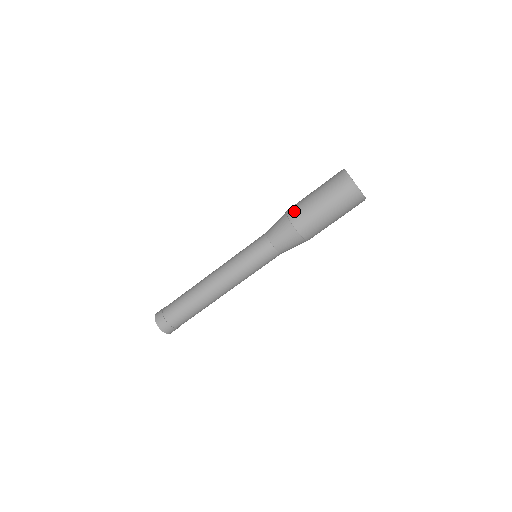
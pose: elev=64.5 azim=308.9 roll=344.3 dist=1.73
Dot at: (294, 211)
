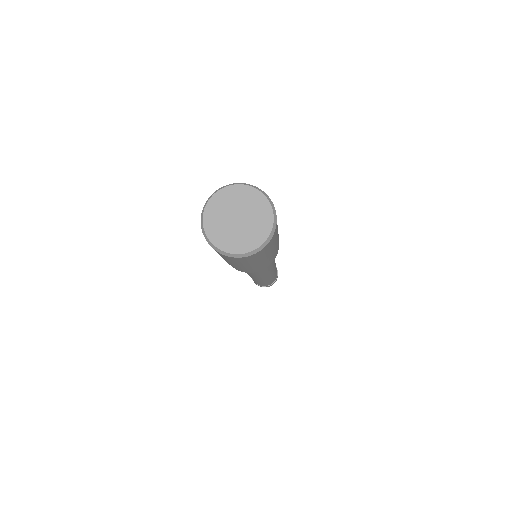
Dot at: occluded
